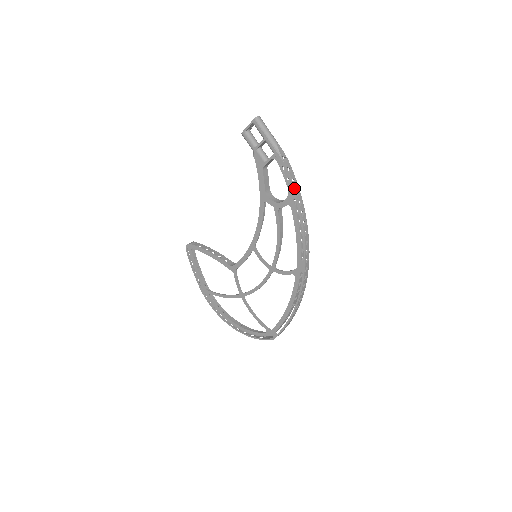
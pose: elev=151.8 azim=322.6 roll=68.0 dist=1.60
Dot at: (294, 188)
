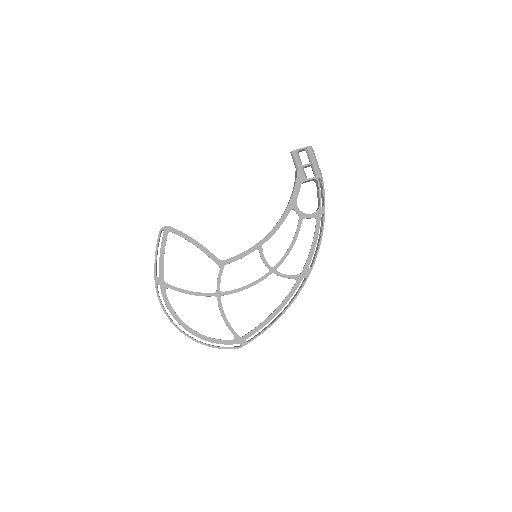
Dot at: occluded
